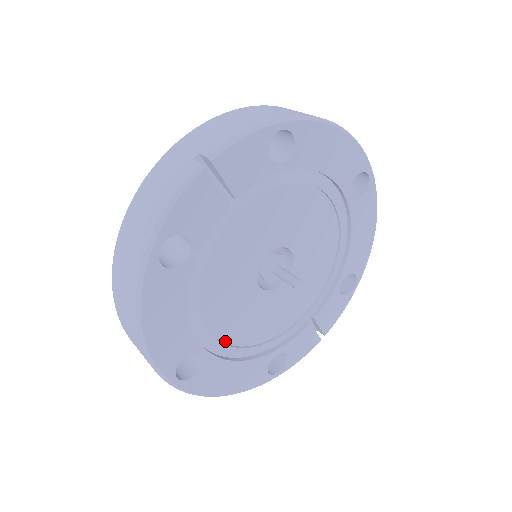
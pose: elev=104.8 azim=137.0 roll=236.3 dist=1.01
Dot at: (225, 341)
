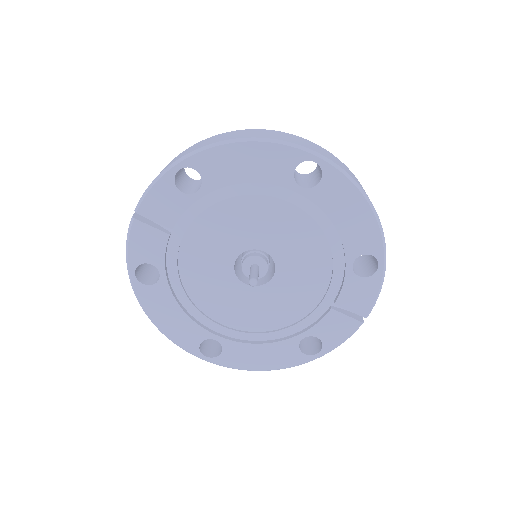
Dot at: (239, 328)
